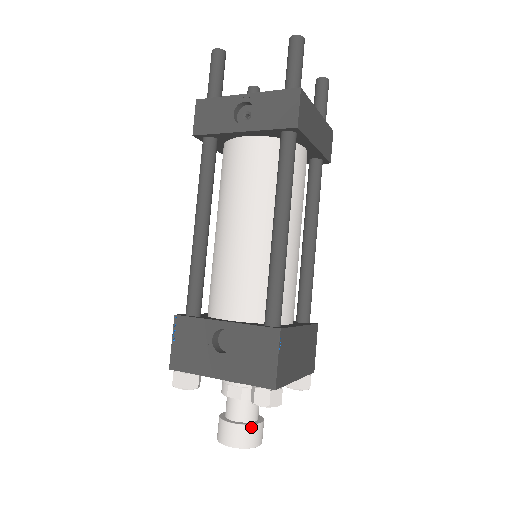
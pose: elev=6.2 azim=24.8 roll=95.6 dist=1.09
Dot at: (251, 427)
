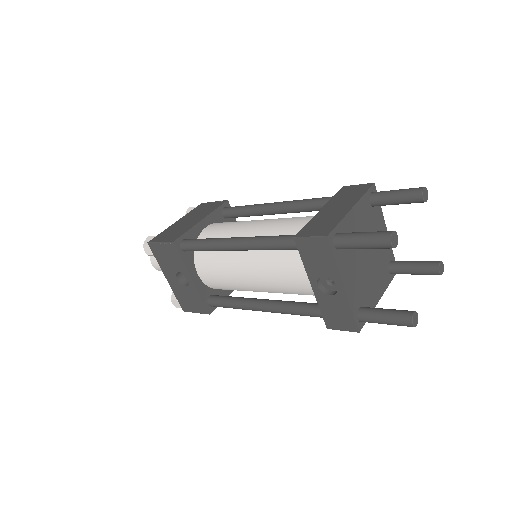
Dot at: occluded
